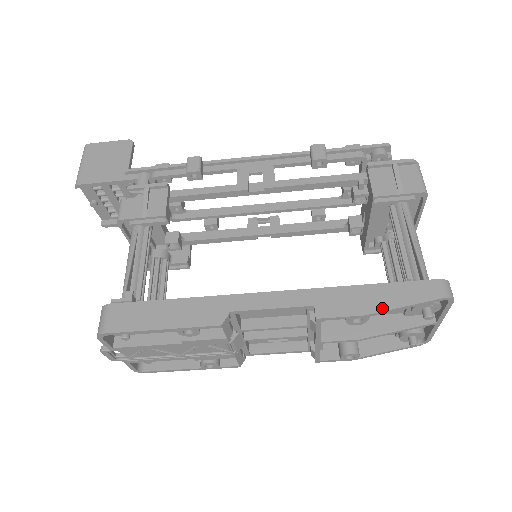
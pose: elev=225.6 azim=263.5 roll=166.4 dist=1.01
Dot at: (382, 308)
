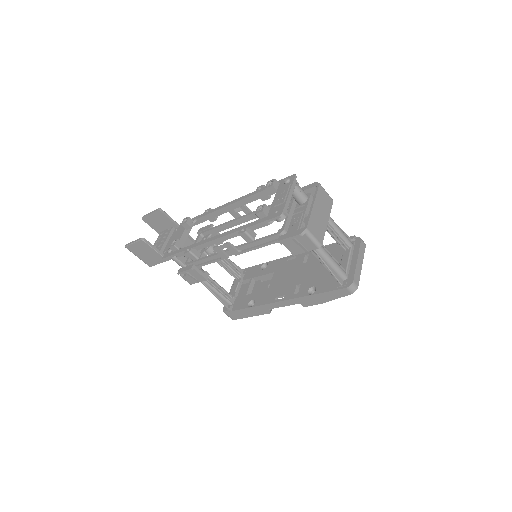
Dot at: (327, 301)
